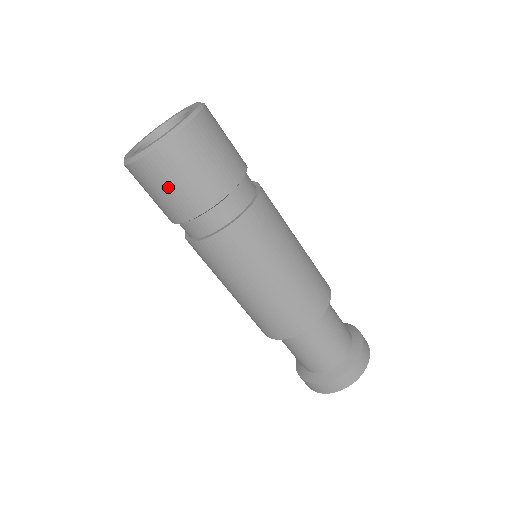
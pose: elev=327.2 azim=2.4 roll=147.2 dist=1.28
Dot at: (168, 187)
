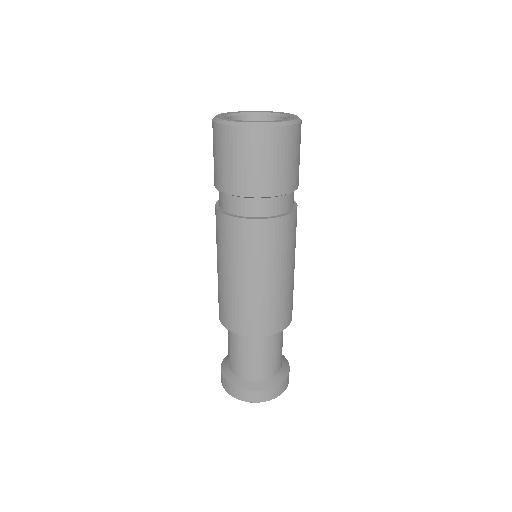
Dot at: (216, 155)
